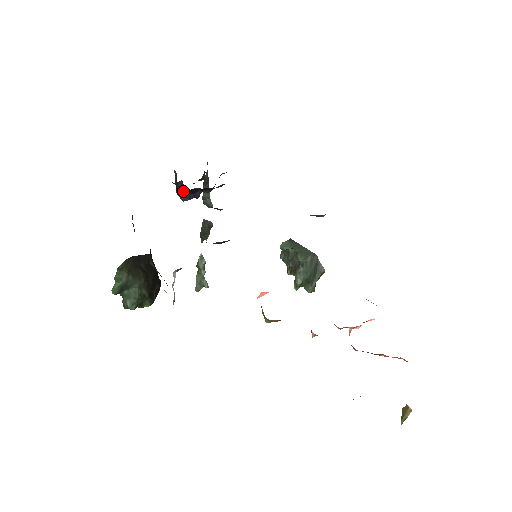
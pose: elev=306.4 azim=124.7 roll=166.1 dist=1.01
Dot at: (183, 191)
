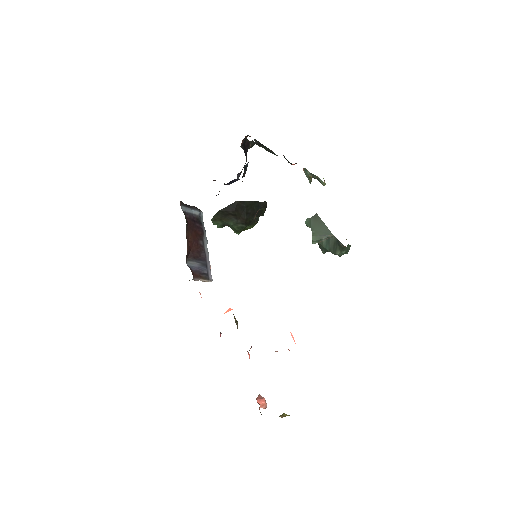
Dot at: occluded
